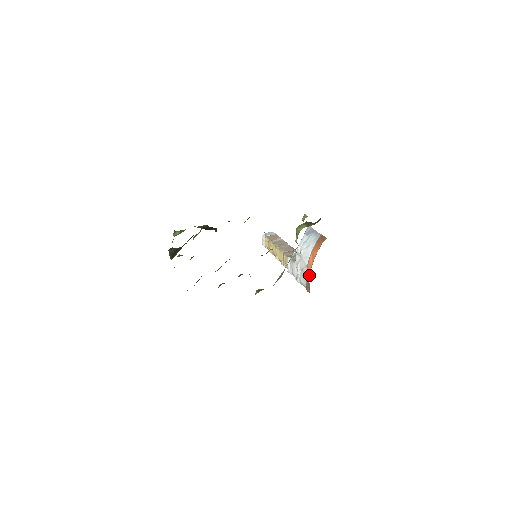
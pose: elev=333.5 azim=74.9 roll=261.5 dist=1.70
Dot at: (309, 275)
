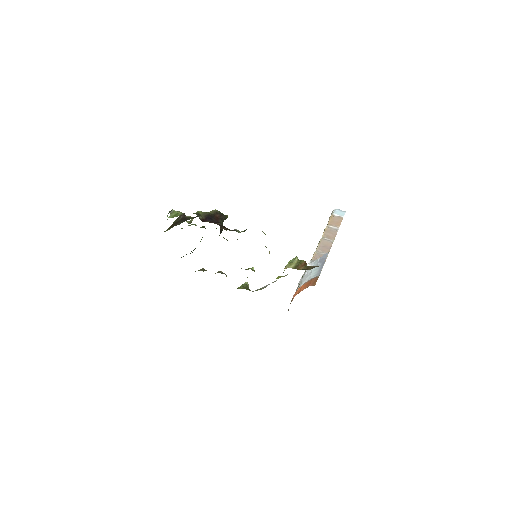
Dot at: occluded
